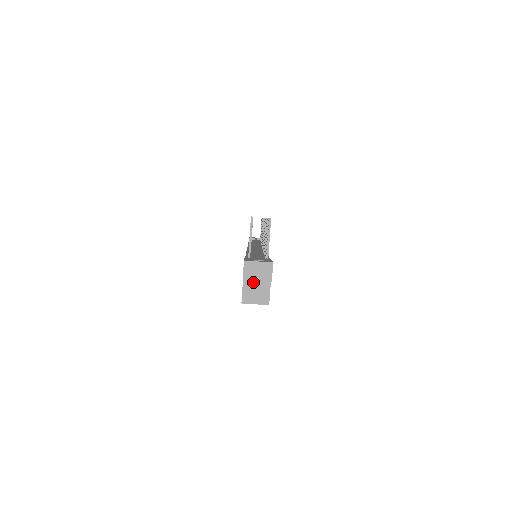
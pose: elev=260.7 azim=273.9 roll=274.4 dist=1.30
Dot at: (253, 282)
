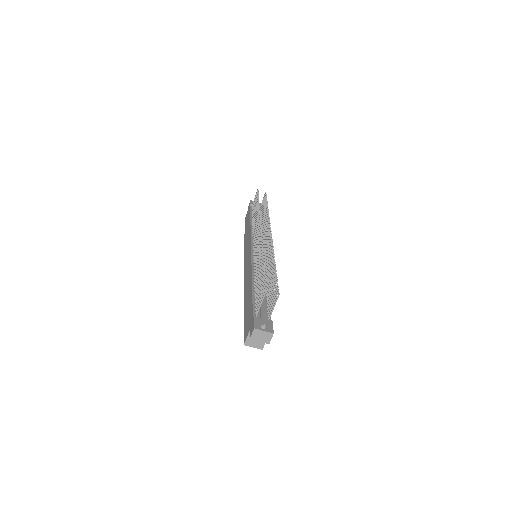
Dot at: occluded
